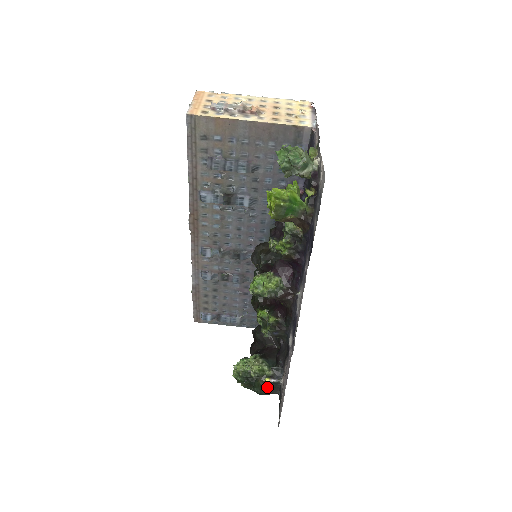
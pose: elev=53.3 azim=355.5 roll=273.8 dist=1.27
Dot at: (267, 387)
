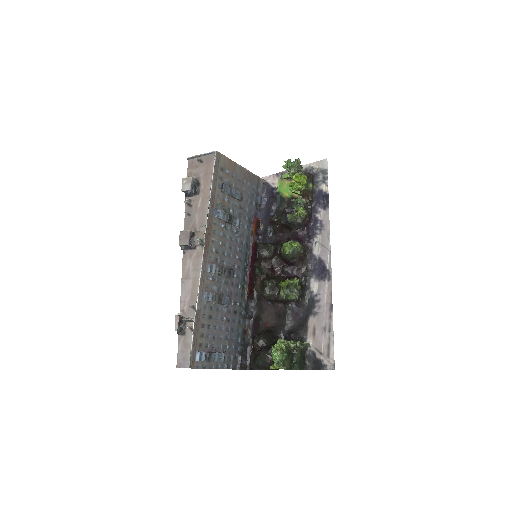
Dot at: (302, 357)
